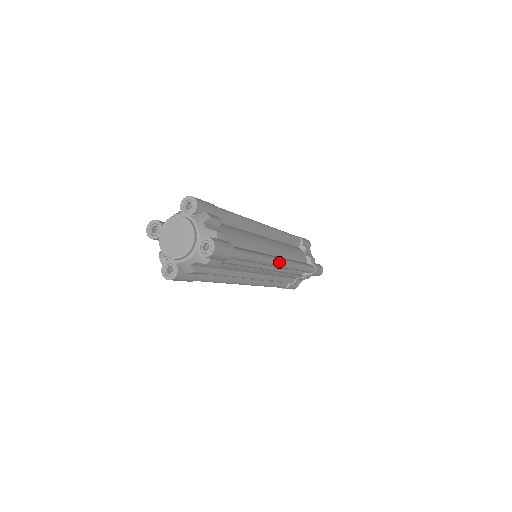
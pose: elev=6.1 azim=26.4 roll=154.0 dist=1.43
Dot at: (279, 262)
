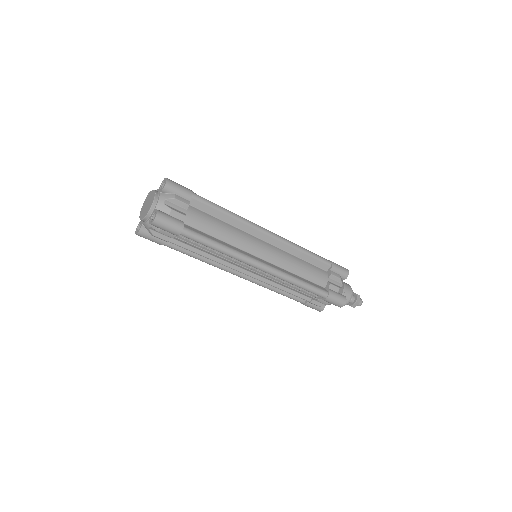
Dot at: (257, 264)
